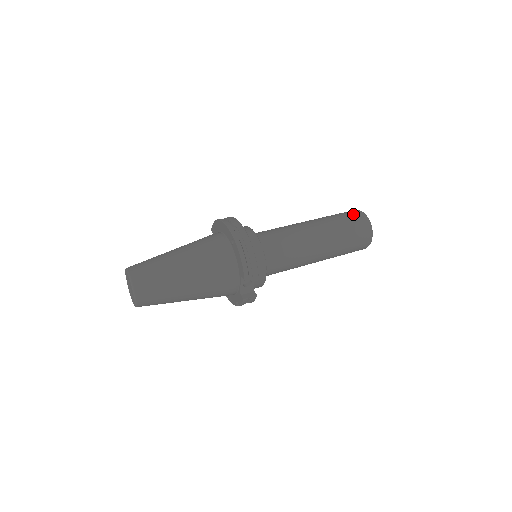
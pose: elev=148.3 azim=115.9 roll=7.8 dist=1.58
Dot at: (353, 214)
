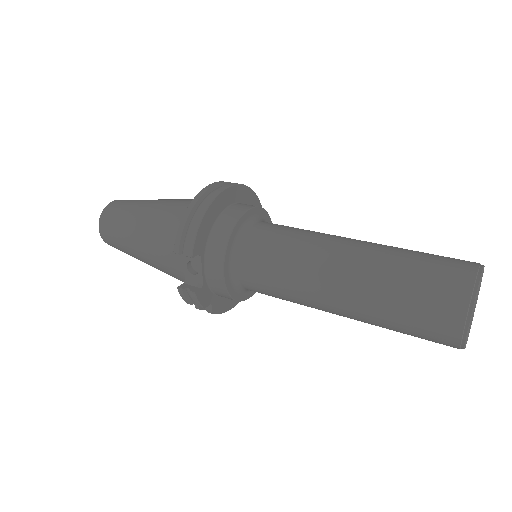
Dot at: (453, 260)
